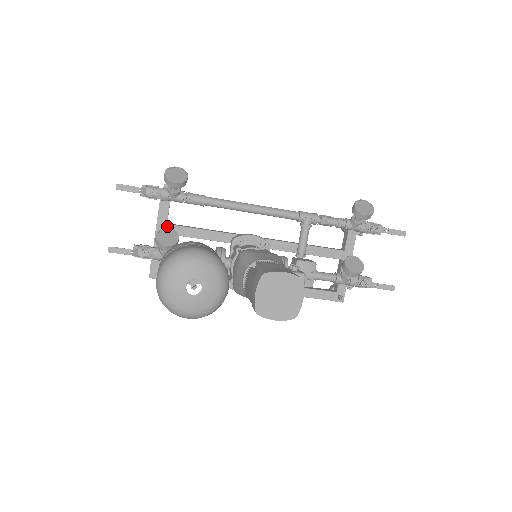
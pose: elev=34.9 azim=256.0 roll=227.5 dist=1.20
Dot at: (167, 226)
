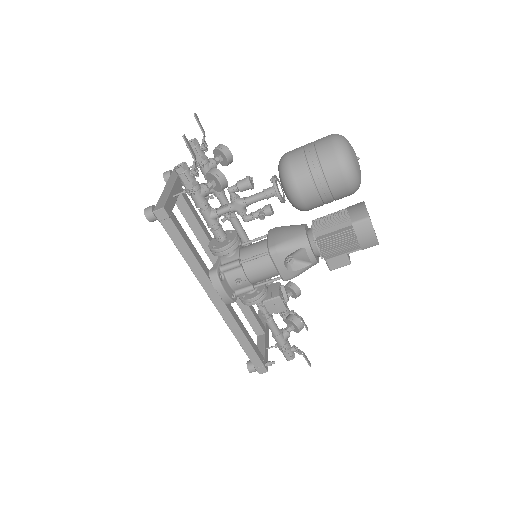
Dot at: (182, 188)
